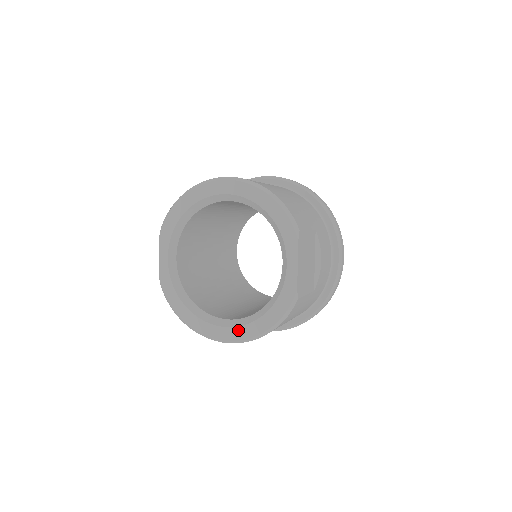
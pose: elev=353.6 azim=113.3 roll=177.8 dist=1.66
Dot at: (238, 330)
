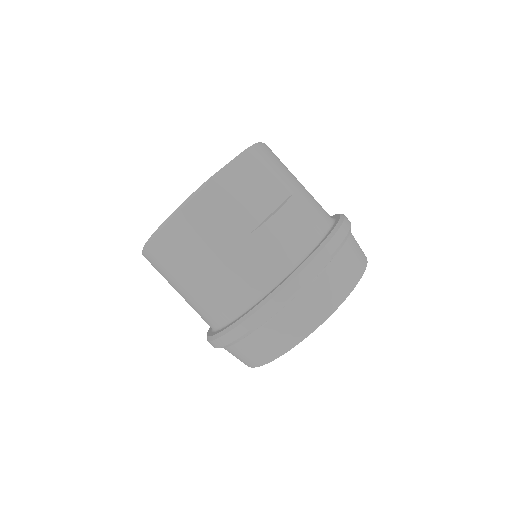
Dot at: occluded
